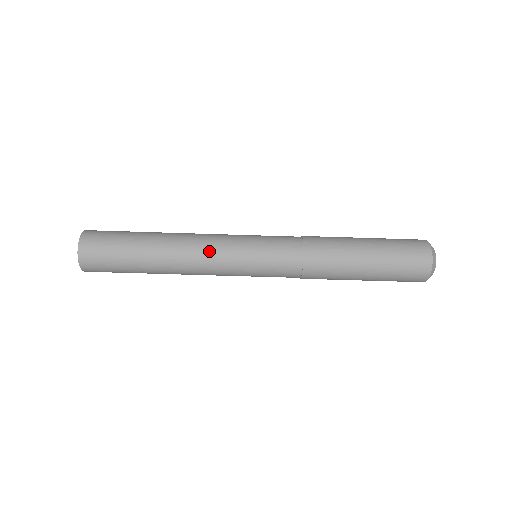
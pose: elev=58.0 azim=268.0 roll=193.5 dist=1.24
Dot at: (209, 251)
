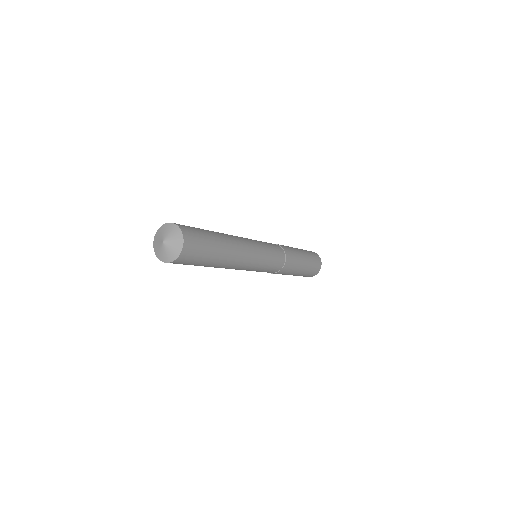
Dot at: (251, 249)
